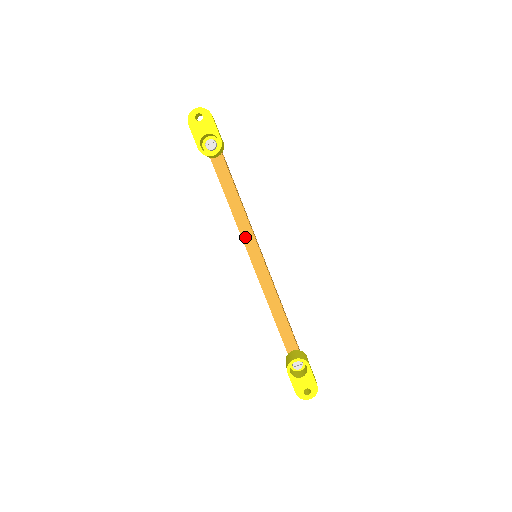
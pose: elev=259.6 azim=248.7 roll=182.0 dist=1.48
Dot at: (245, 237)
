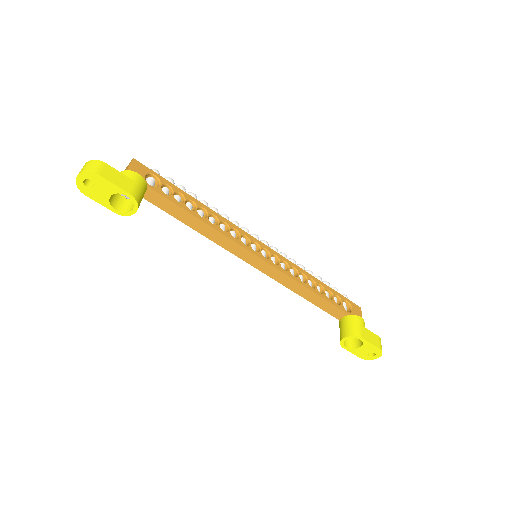
Dot at: (232, 250)
